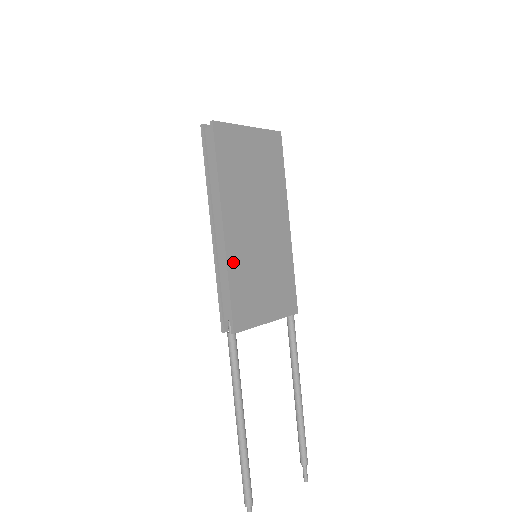
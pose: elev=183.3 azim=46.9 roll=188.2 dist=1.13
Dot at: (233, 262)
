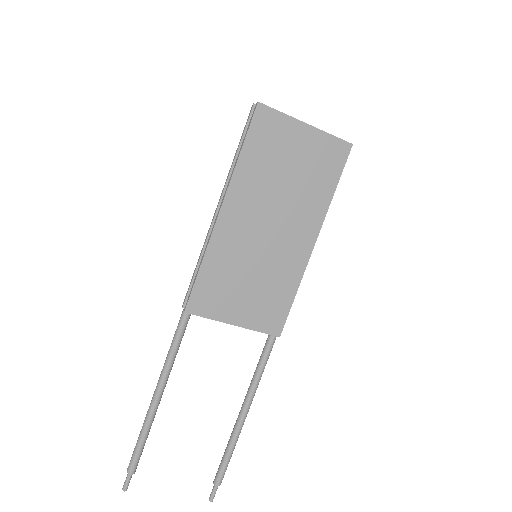
Dot at: (217, 247)
